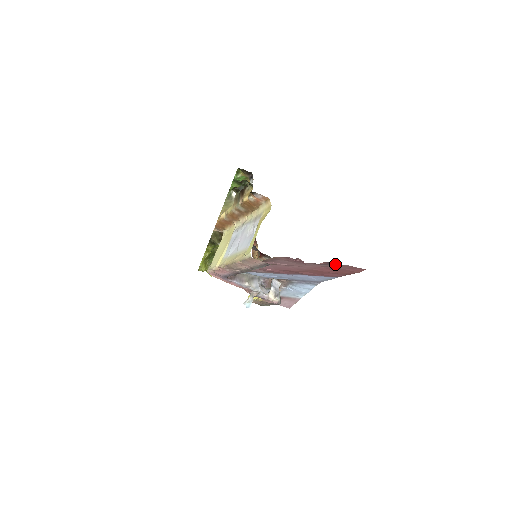
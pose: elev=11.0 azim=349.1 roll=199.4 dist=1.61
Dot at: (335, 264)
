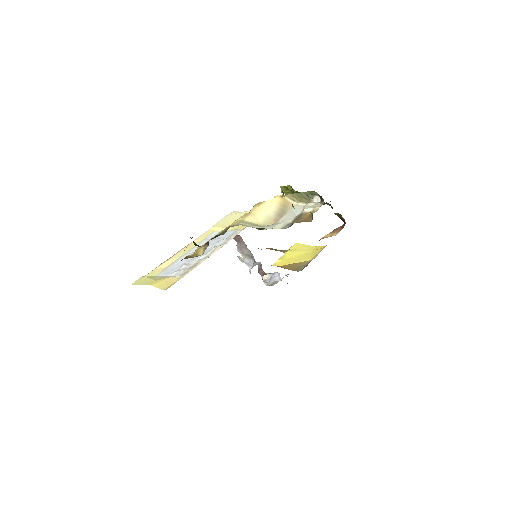
Dot at: occluded
